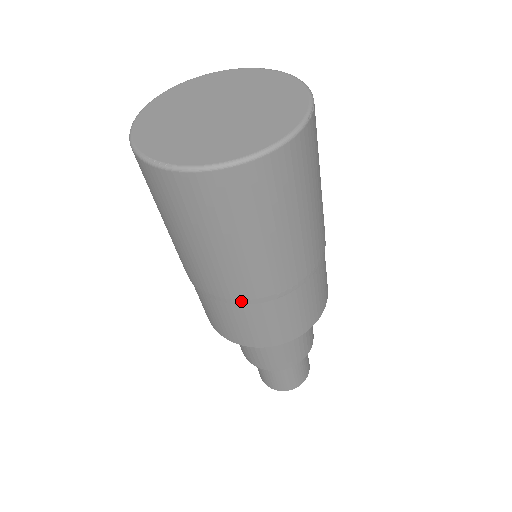
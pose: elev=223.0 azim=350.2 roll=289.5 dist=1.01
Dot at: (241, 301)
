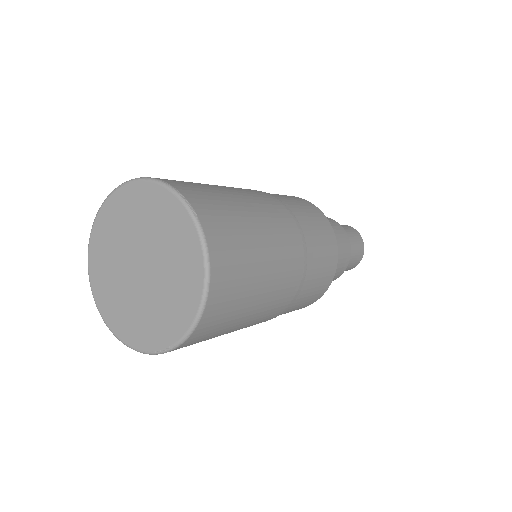
Dot at: (289, 306)
